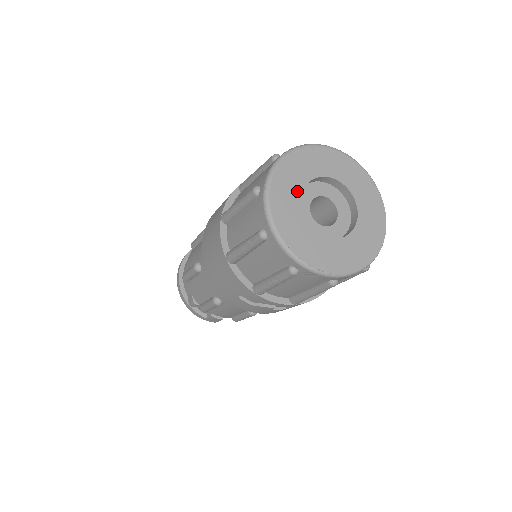
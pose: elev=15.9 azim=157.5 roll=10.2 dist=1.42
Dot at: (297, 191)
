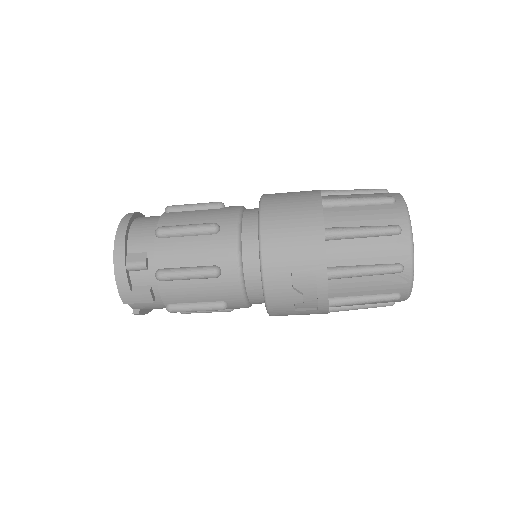
Dot at: occluded
